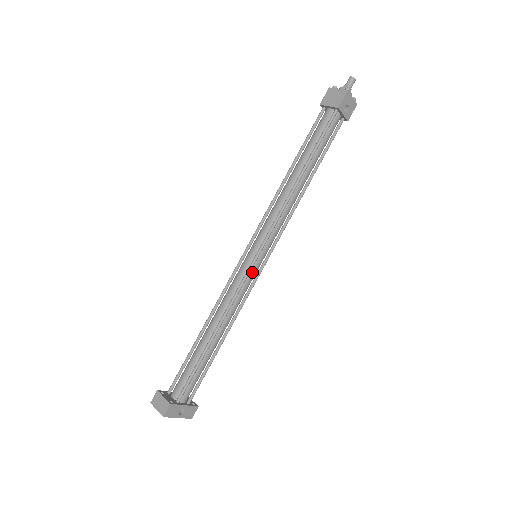
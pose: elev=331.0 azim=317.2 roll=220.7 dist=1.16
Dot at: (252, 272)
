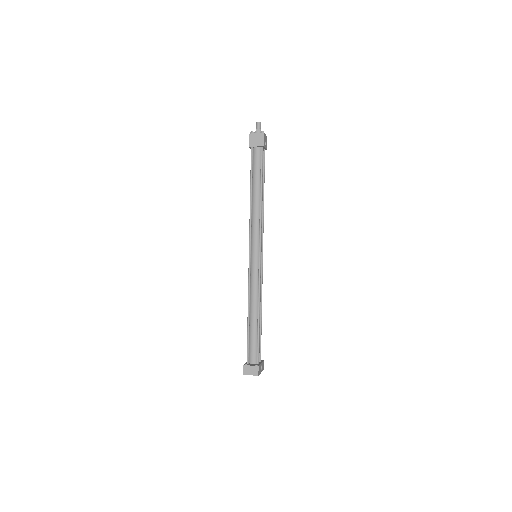
Dot at: (260, 267)
